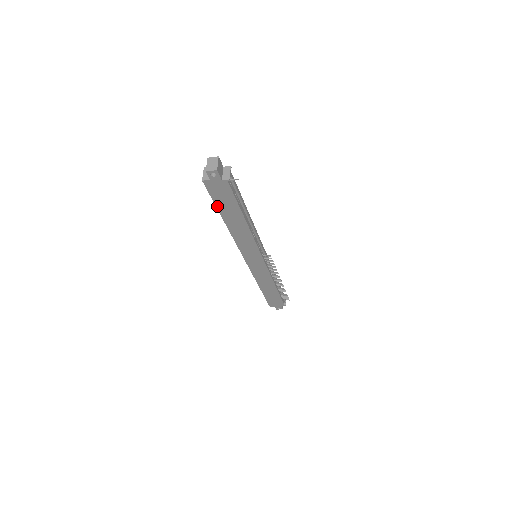
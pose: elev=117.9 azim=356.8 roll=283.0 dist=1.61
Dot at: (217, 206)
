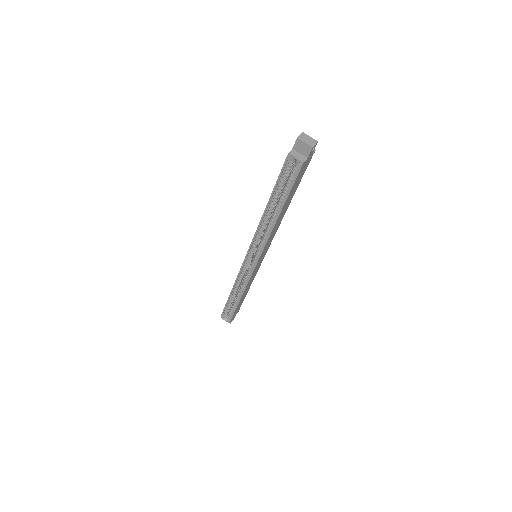
Dot at: (289, 195)
